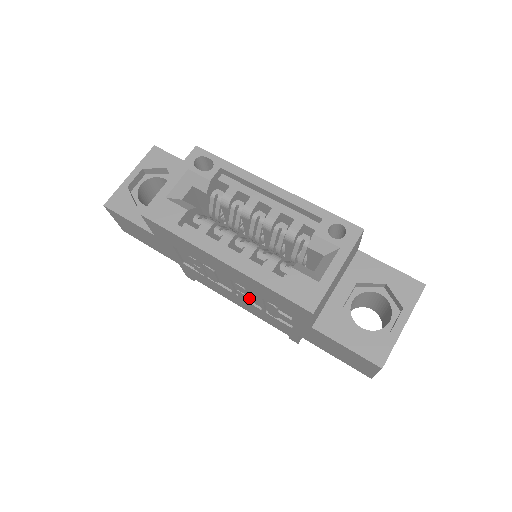
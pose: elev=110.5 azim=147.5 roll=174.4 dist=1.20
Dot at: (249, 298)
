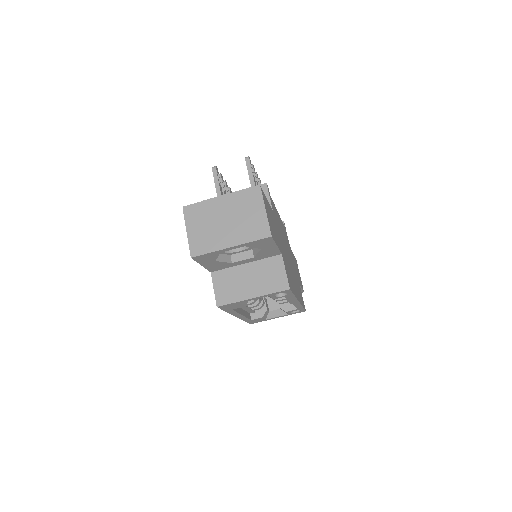
Dot at: occluded
